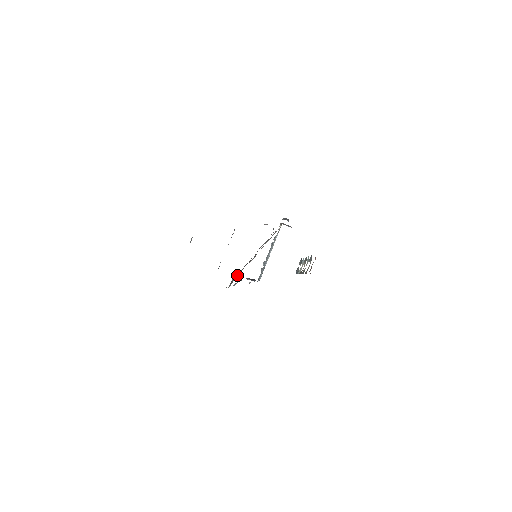
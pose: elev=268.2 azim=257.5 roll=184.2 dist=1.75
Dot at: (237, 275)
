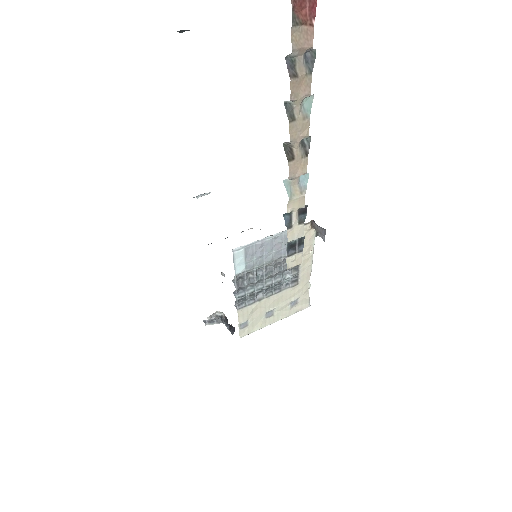
Dot at: occluded
